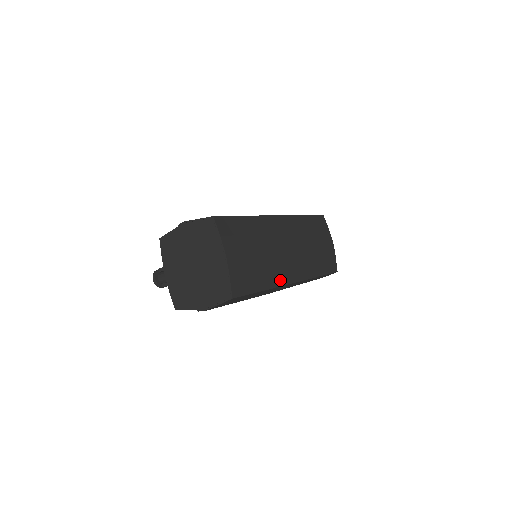
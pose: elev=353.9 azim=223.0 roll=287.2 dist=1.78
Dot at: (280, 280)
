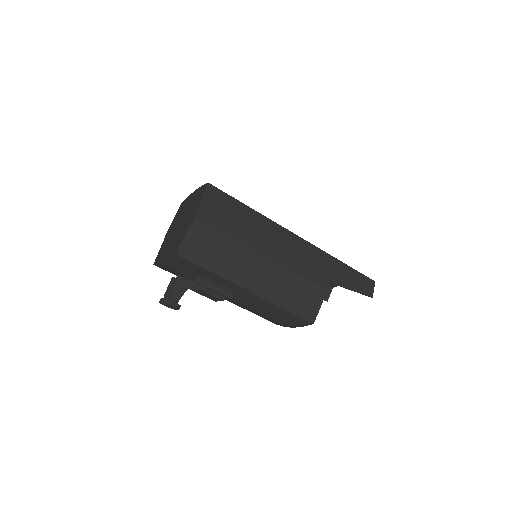
Dot at: occluded
